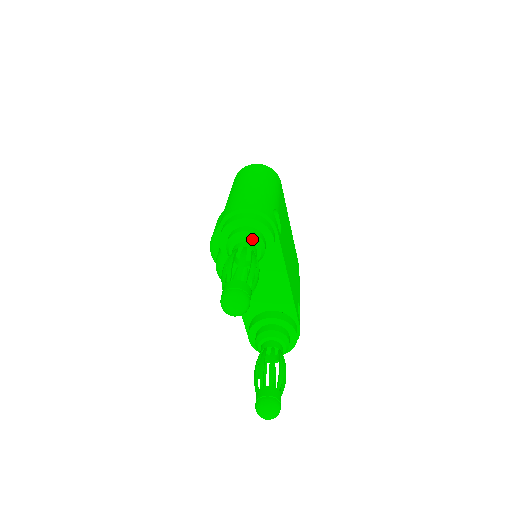
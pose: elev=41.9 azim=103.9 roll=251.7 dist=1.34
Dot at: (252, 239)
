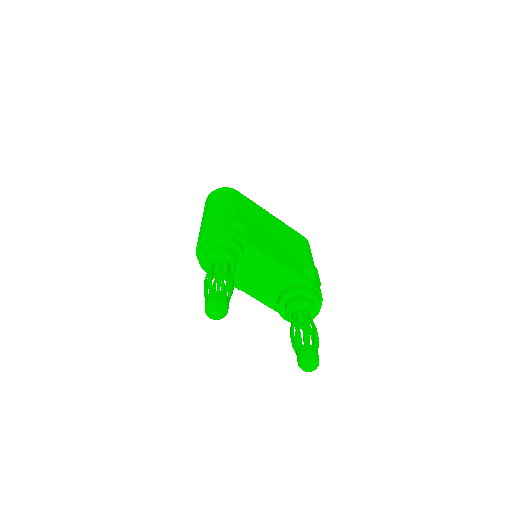
Dot at: (217, 255)
